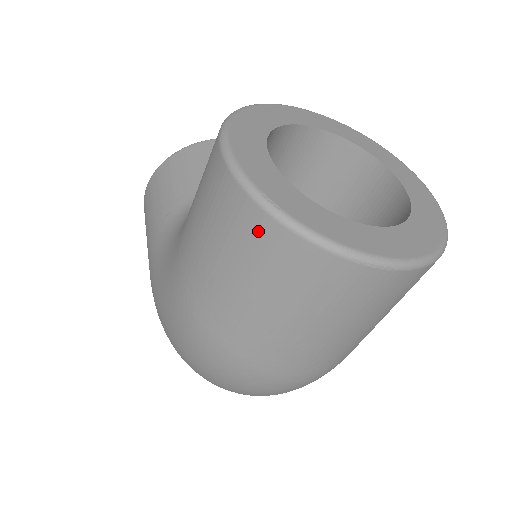
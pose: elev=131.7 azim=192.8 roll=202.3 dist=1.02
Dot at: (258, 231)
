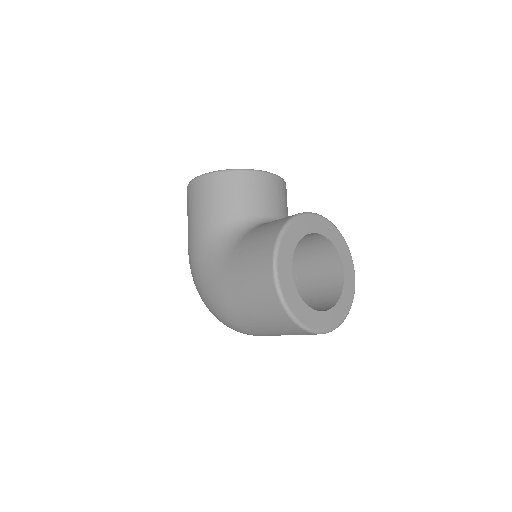
Dot at: (277, 310)
